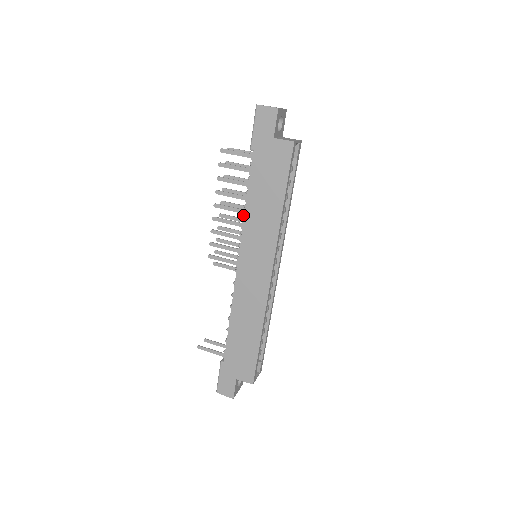
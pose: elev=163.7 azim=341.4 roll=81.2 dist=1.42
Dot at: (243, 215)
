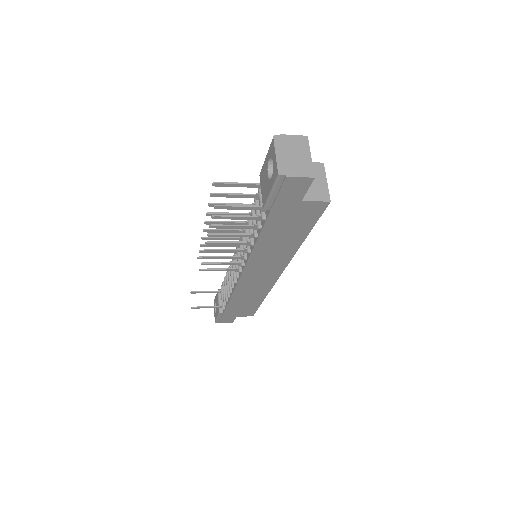
Dot at: (247, 246)
